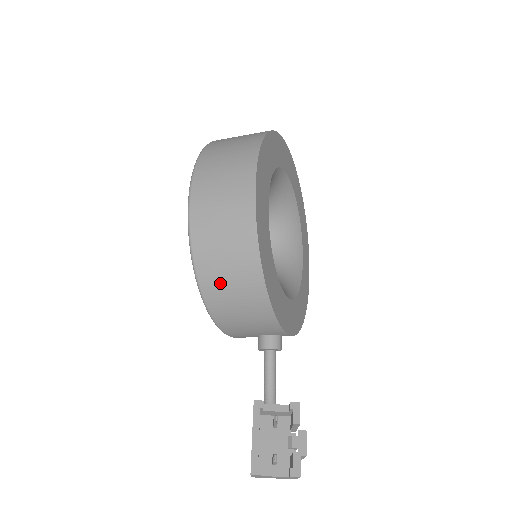
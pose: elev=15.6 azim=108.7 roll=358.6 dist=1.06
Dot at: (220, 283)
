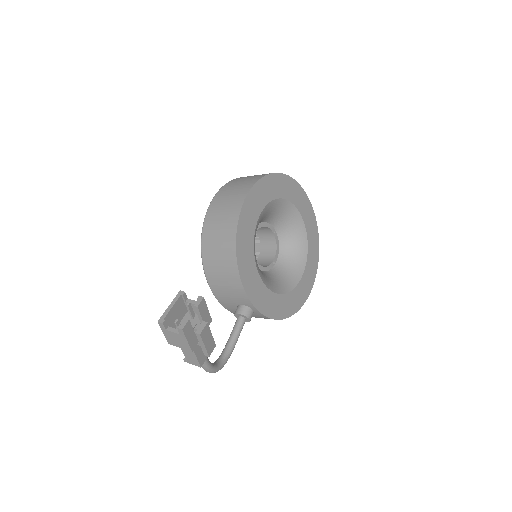
Dot at: (213, 253)
